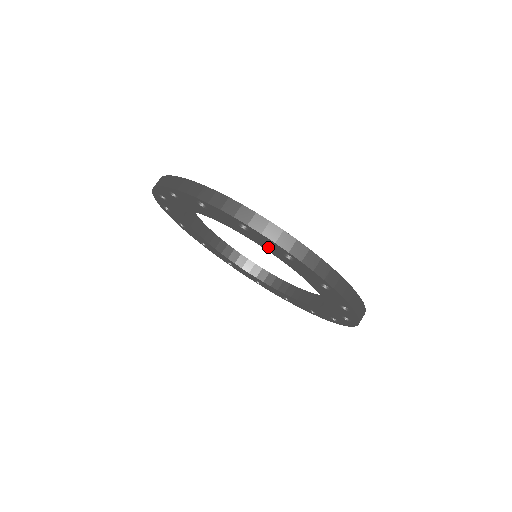
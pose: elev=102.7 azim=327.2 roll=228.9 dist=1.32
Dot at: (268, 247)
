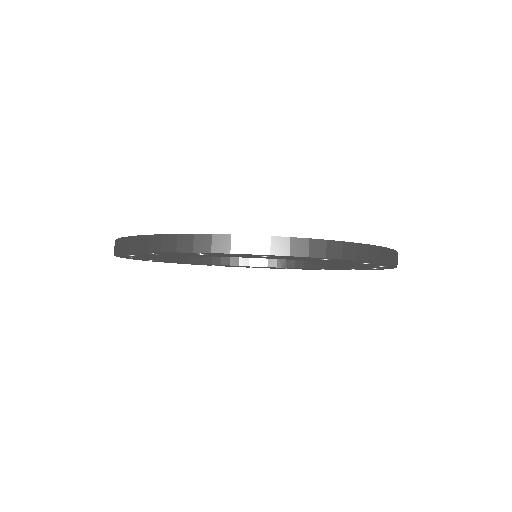
Dot at: (339, 262)
